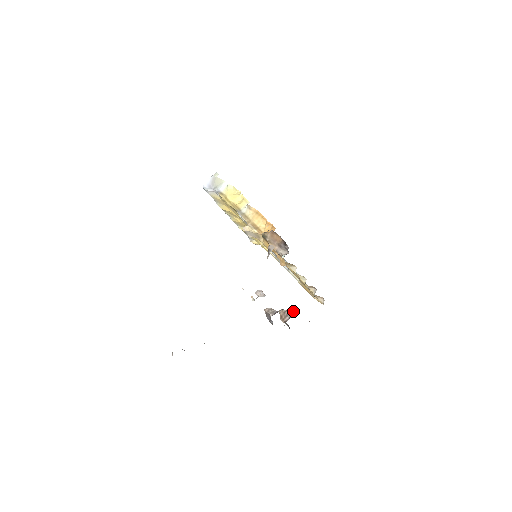
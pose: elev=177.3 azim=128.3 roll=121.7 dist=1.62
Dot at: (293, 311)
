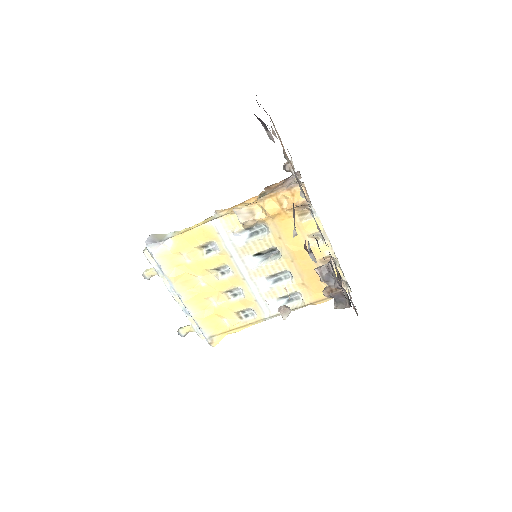
Dot at: occluded
